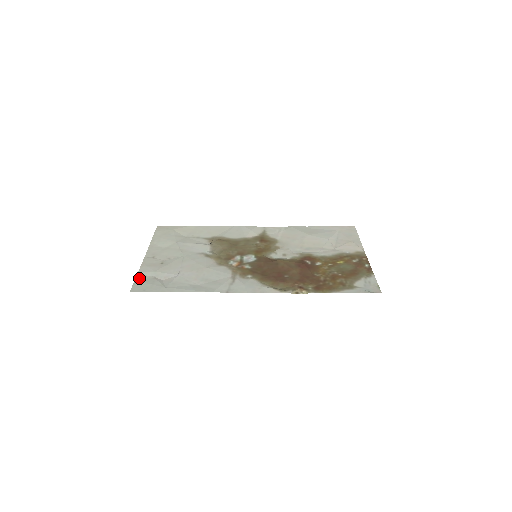
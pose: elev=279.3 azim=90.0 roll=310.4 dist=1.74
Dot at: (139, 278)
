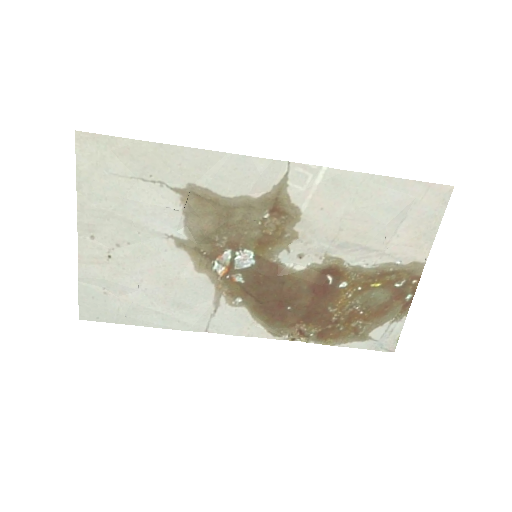
Dot at: (83, 292)
